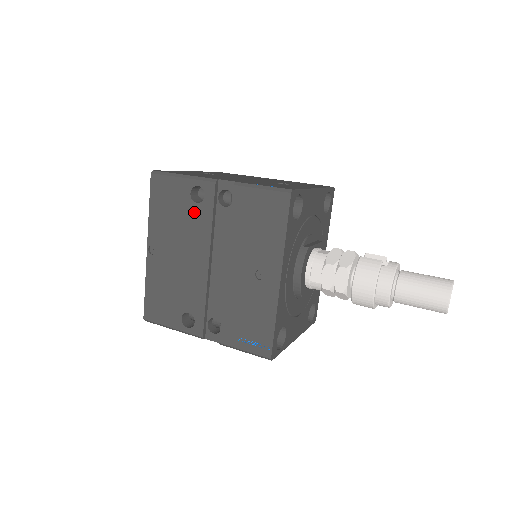
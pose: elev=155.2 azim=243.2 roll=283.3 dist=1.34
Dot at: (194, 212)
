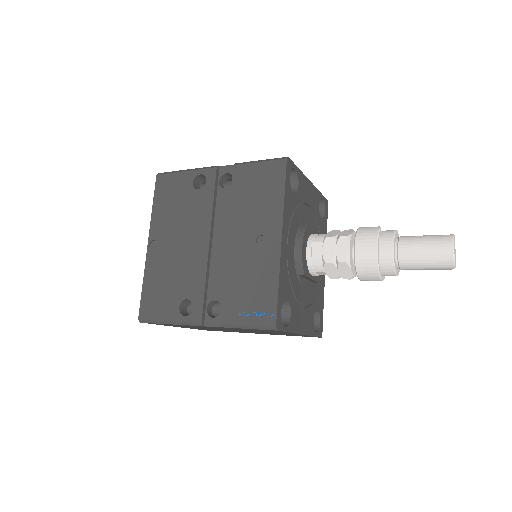
Dot at: (196, 198)
